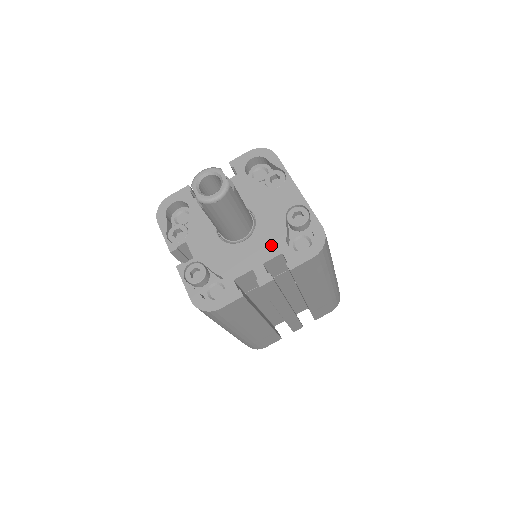
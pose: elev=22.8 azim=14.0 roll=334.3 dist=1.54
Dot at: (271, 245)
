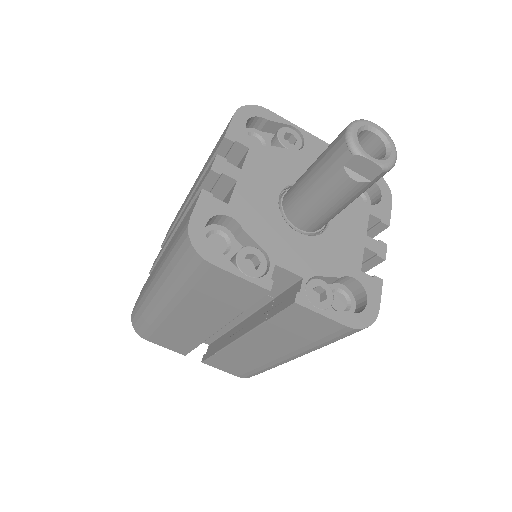
Dot at: (355, 211)
